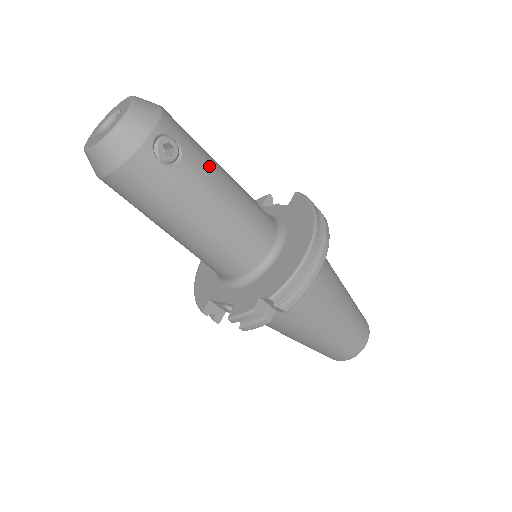
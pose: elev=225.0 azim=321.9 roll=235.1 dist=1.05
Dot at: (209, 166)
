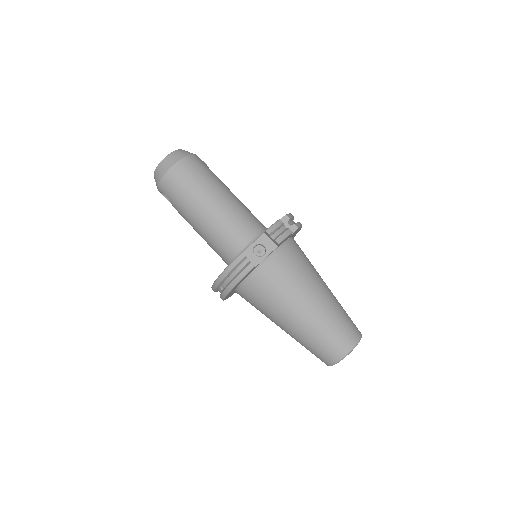
Dot at: occluded
